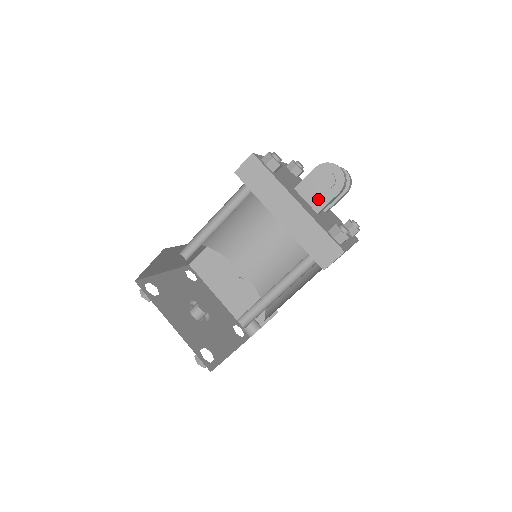
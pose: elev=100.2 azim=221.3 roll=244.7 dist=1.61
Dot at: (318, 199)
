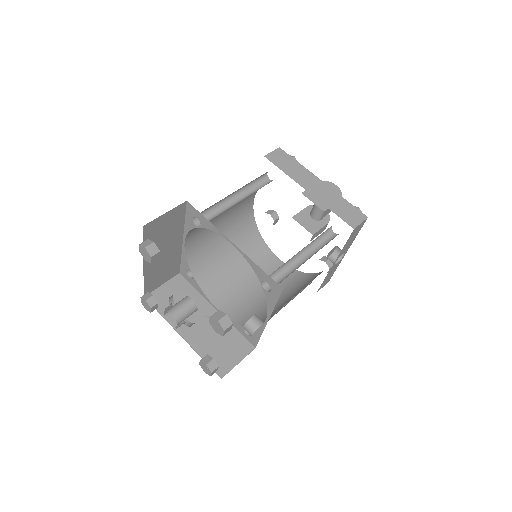
Dot at: occluded
